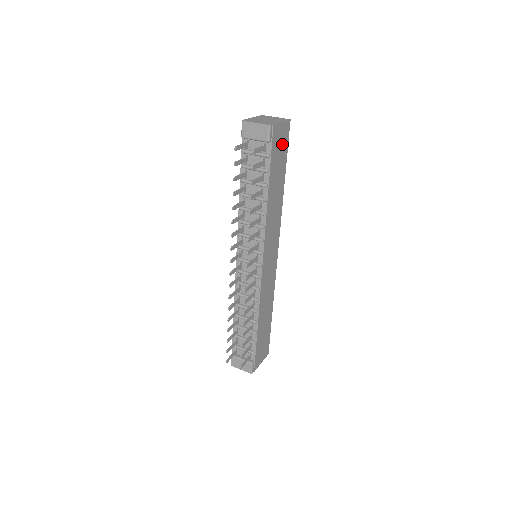
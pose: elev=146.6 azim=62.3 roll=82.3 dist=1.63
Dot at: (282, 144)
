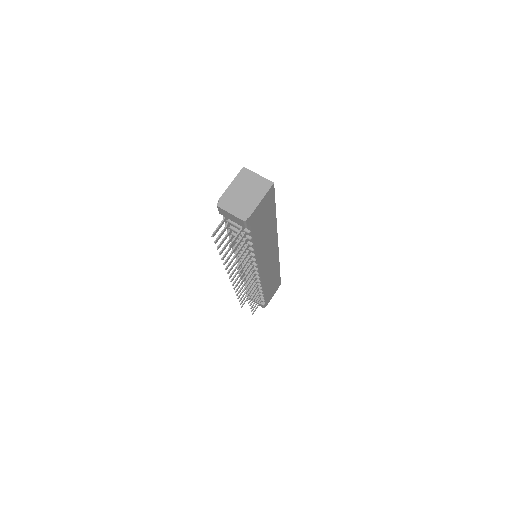
Dot at: (266, 207)
